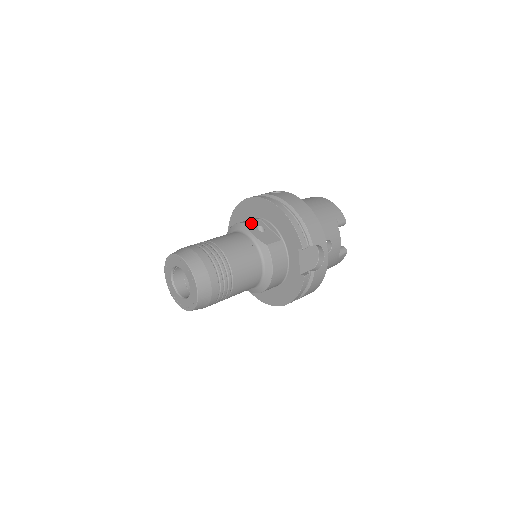
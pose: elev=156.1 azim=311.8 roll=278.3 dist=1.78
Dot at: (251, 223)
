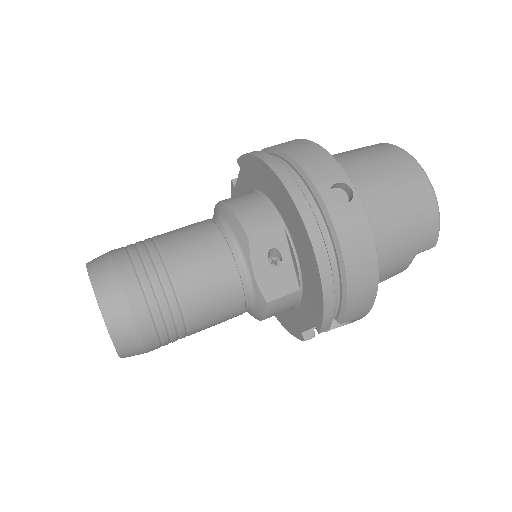
Dot at: (263, 240)
